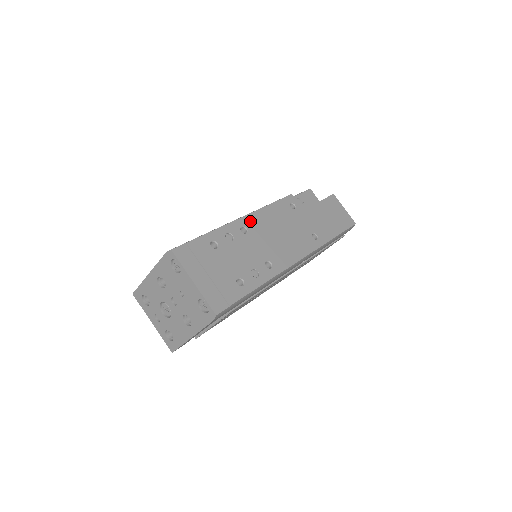
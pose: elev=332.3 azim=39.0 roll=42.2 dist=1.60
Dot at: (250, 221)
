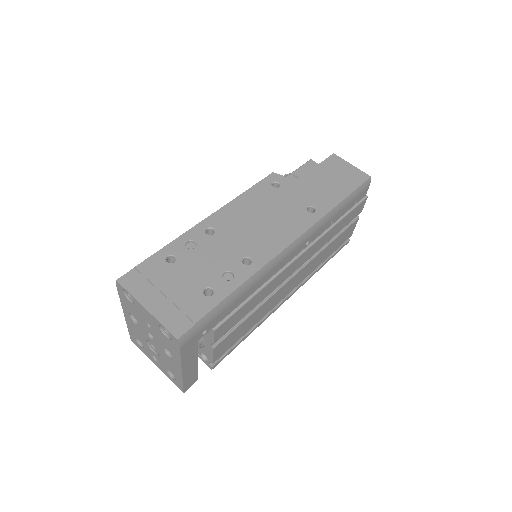
Dot at: (218, 219)
